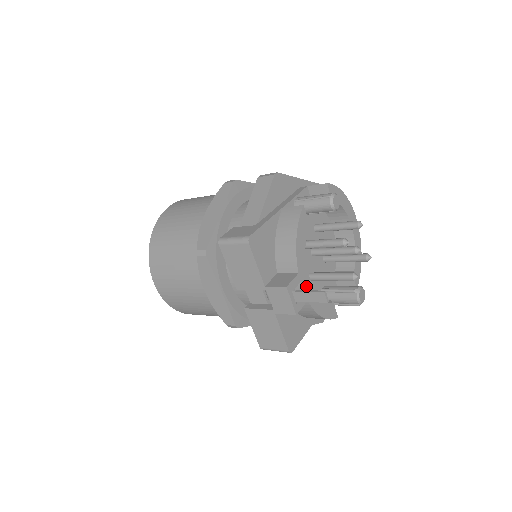
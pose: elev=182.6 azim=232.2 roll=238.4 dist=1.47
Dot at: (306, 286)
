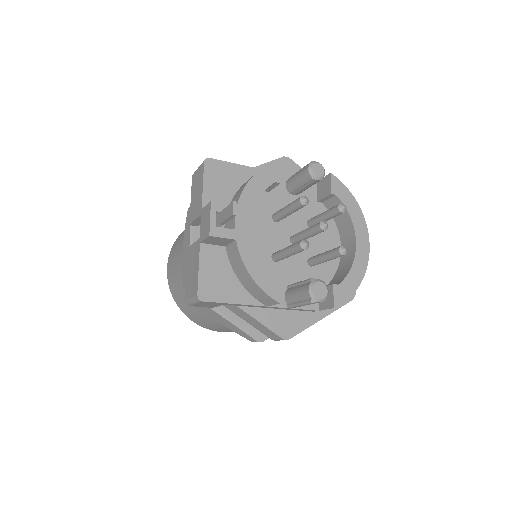
Dot at: (242, 226)
